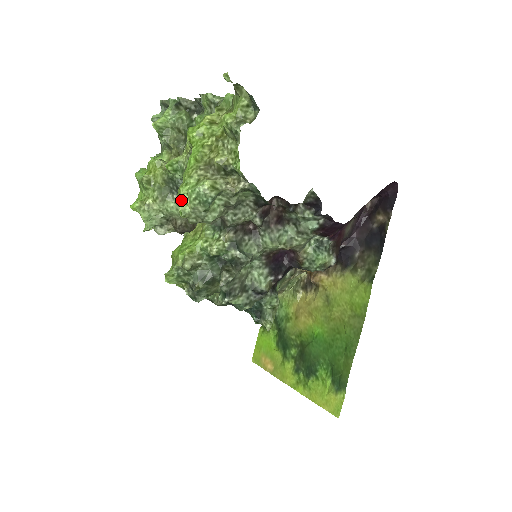
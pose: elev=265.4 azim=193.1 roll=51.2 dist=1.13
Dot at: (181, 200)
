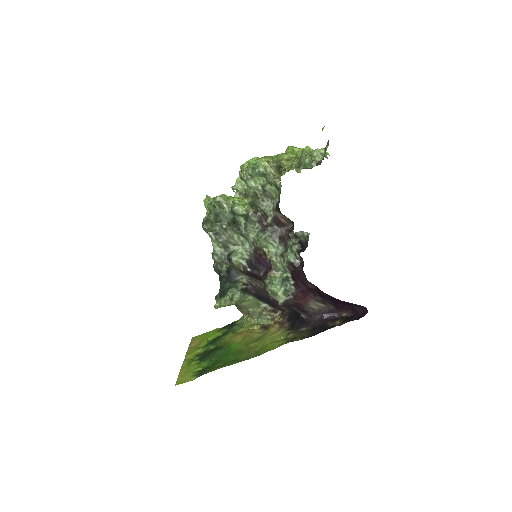
Dot at: (249, 161)
